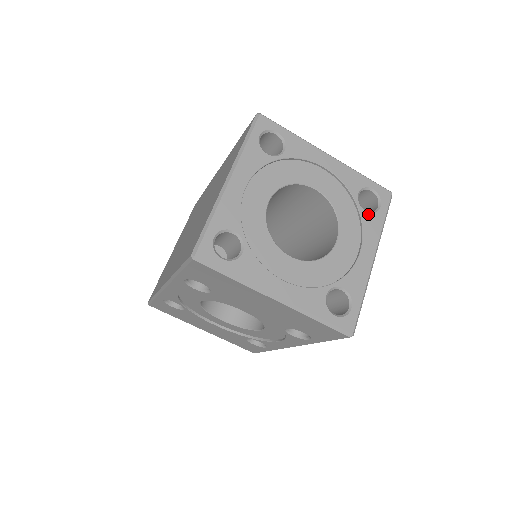
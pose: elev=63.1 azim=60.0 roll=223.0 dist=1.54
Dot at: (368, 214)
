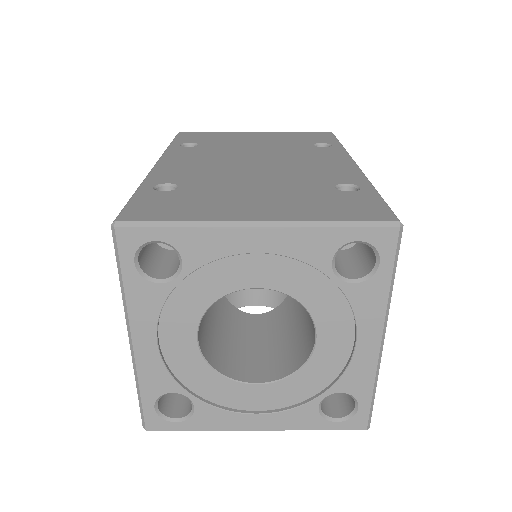
Dot at: (358, 286)
